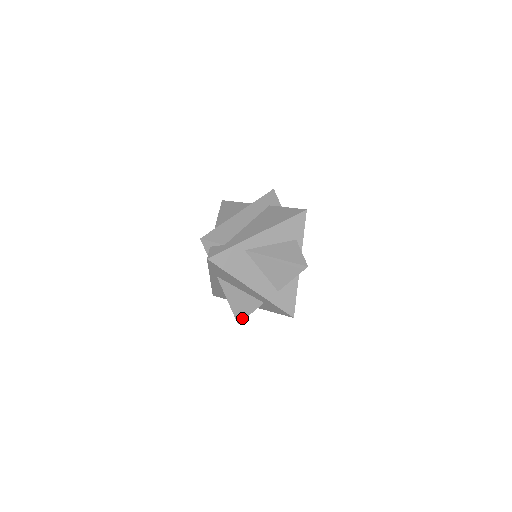
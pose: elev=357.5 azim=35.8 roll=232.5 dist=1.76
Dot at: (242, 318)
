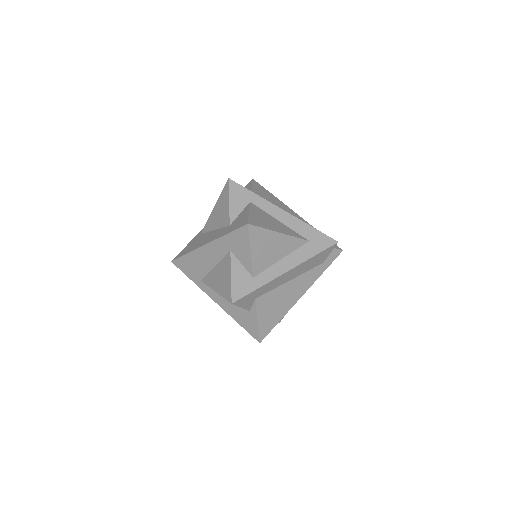
Dot at: (230, 292)
